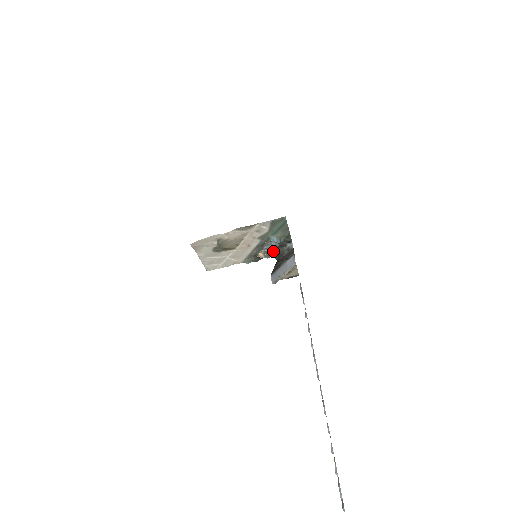
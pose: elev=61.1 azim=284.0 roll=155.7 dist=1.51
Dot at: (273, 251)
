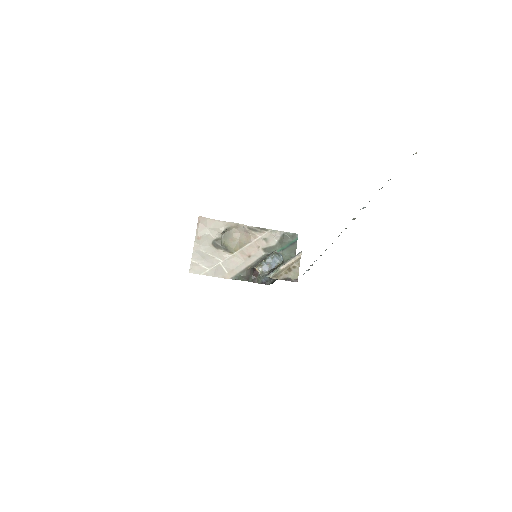
Dot at: (272, 269)
